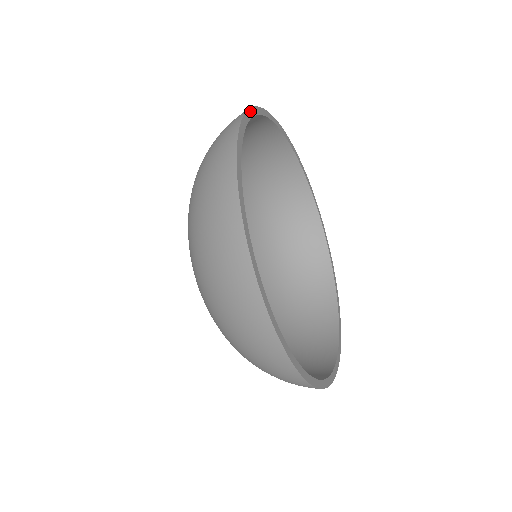
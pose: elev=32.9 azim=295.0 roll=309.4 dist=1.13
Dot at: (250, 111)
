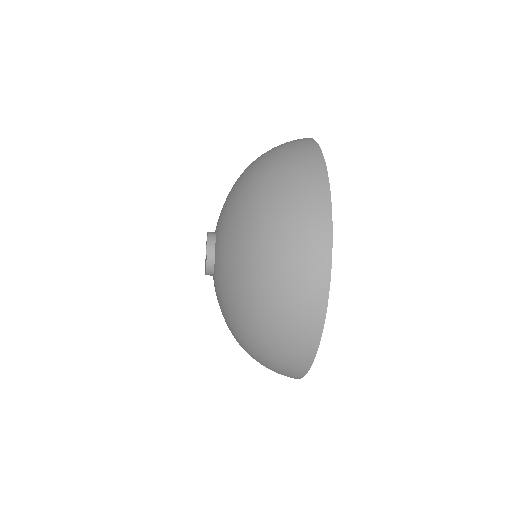
Dot at: occluded
